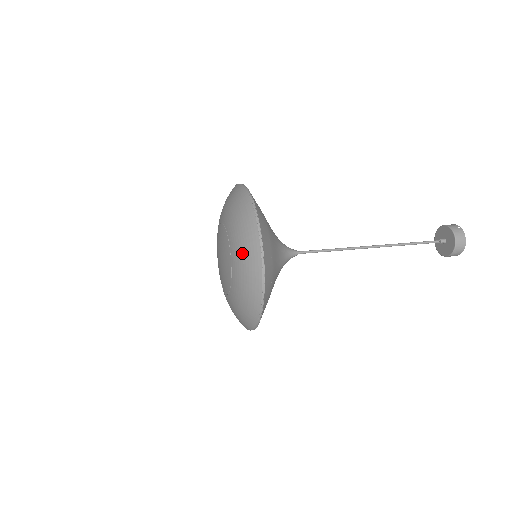
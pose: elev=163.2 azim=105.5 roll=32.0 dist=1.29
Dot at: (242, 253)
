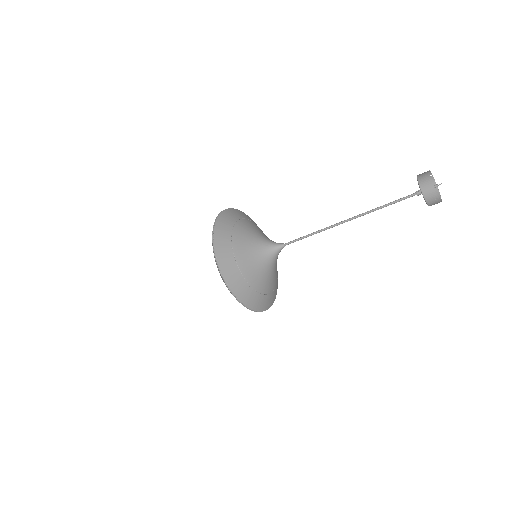
Dot at: occluded
